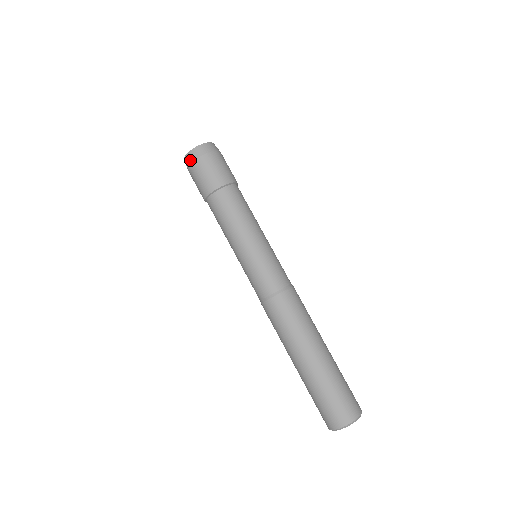
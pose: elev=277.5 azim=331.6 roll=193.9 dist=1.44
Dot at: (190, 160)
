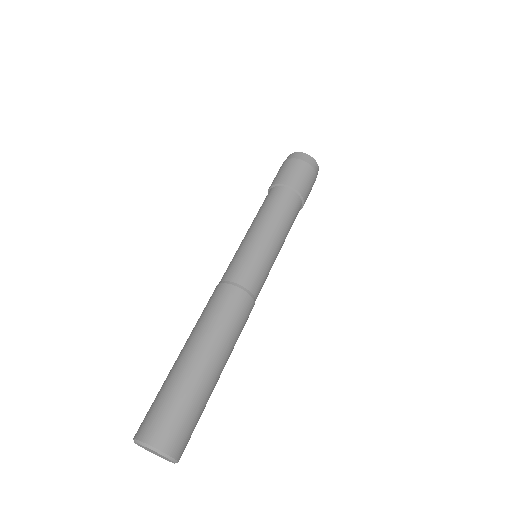
Dot at: occluded
